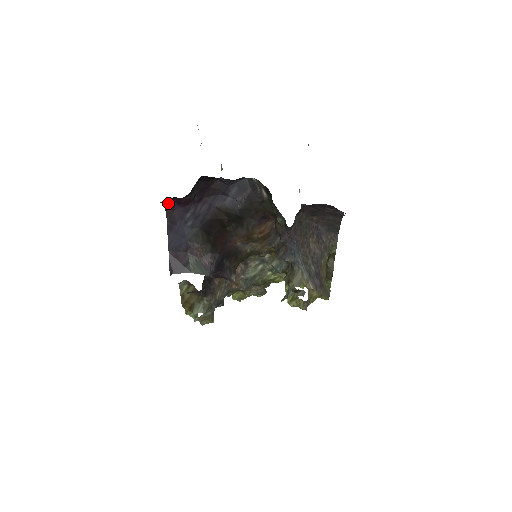
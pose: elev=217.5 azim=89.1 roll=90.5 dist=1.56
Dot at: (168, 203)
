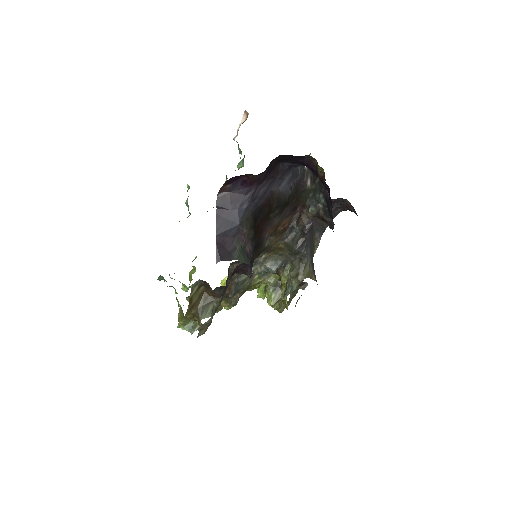
Dot at: (231, 182)
